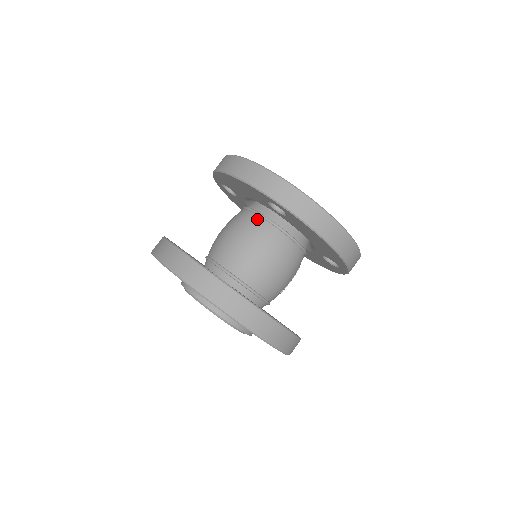
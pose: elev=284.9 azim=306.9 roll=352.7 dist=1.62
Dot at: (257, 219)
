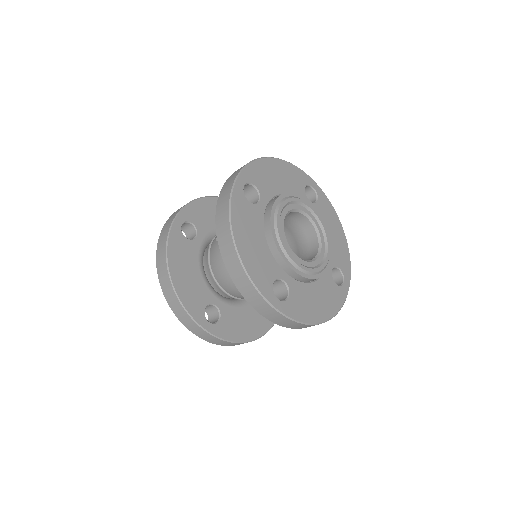
Dot at: occluded
